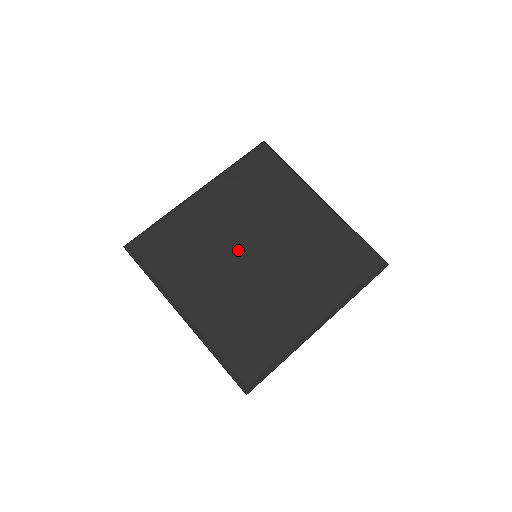
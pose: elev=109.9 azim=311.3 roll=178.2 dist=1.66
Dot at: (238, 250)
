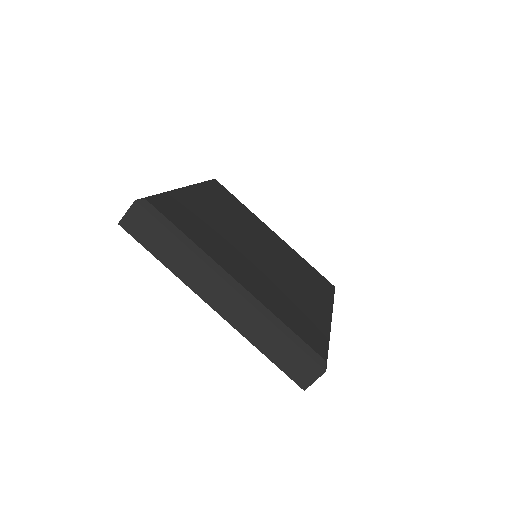
Dot at: (245, 243)
